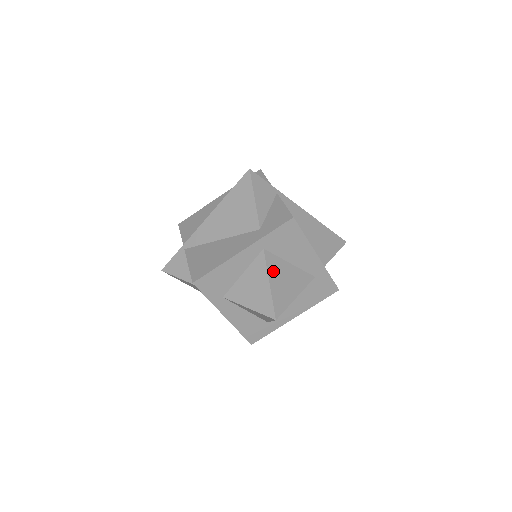
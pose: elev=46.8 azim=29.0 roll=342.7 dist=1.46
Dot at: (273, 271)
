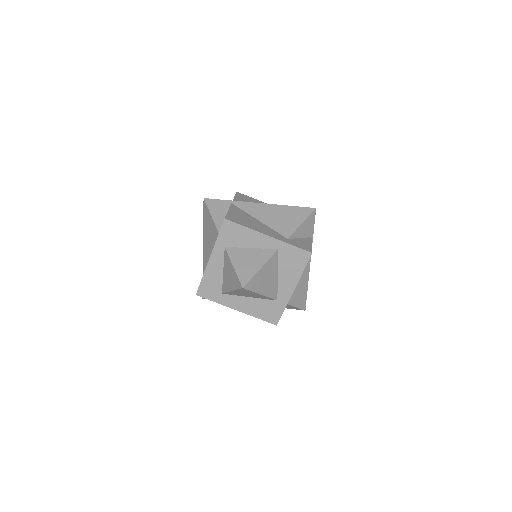
Dot at: (269, 265)
